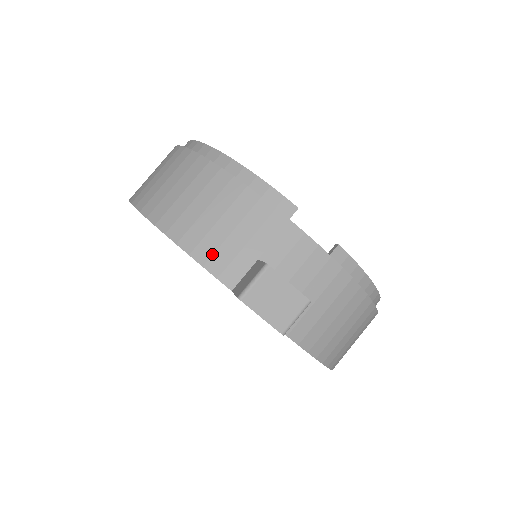
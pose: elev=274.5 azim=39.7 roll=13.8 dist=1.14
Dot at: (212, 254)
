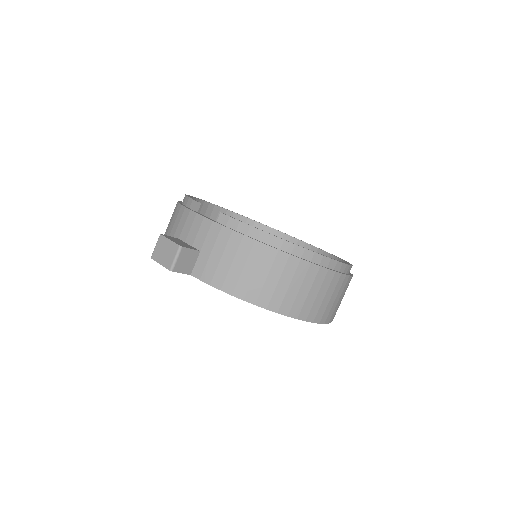
Dot at: occluded
